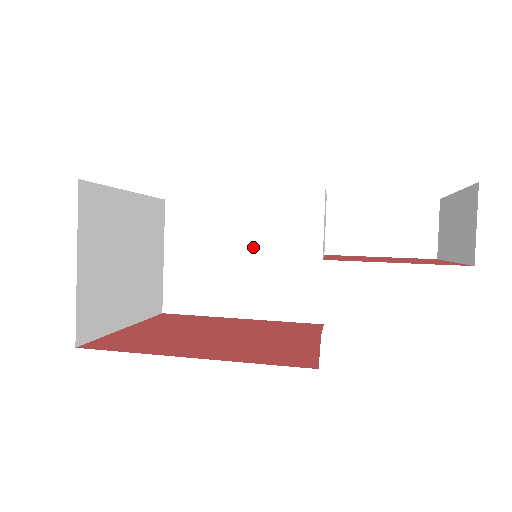
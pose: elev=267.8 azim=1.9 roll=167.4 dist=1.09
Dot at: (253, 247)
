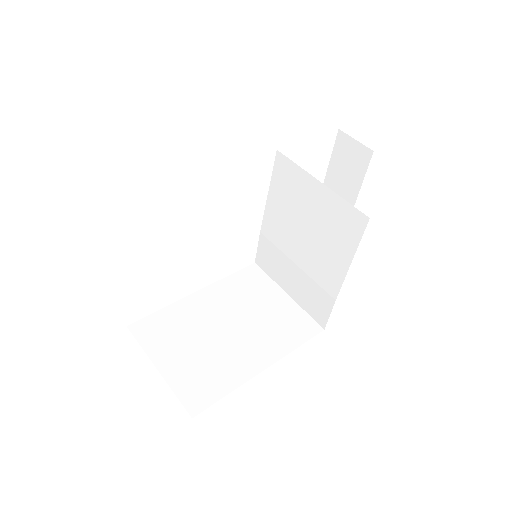
Dot at: (229, 315)
